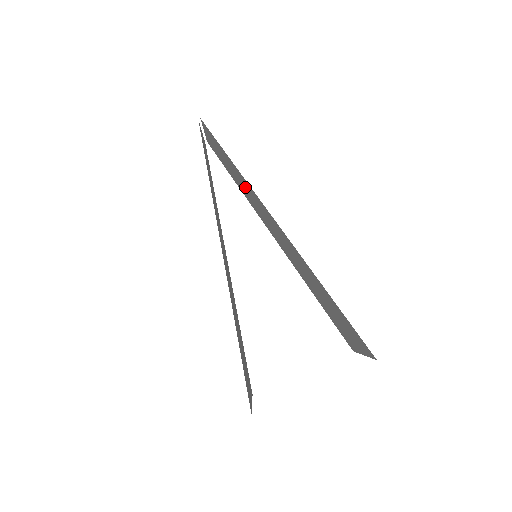
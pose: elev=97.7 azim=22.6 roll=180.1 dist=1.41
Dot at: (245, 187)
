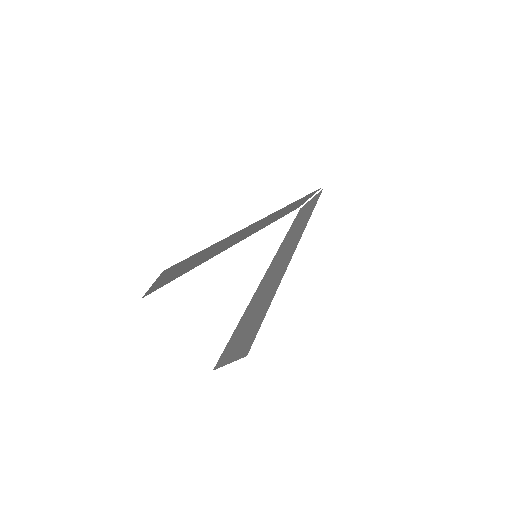
Dot at: (296, 233)
